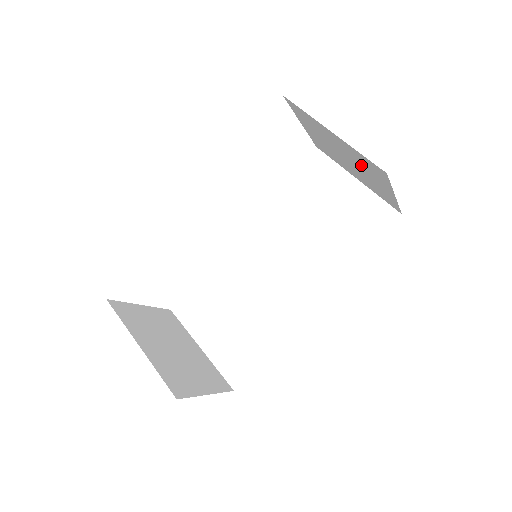
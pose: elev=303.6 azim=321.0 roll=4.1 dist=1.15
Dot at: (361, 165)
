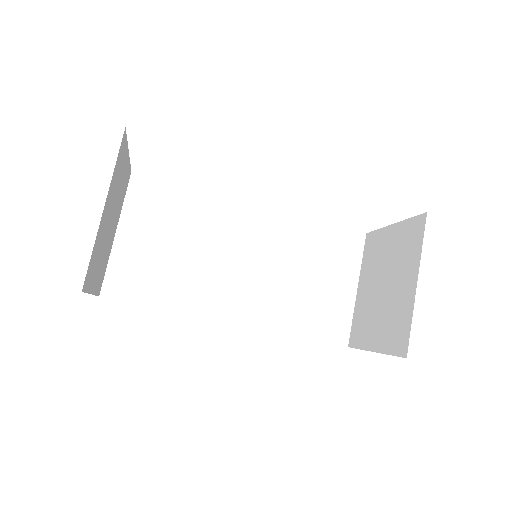
Dot at: (390, 313)
